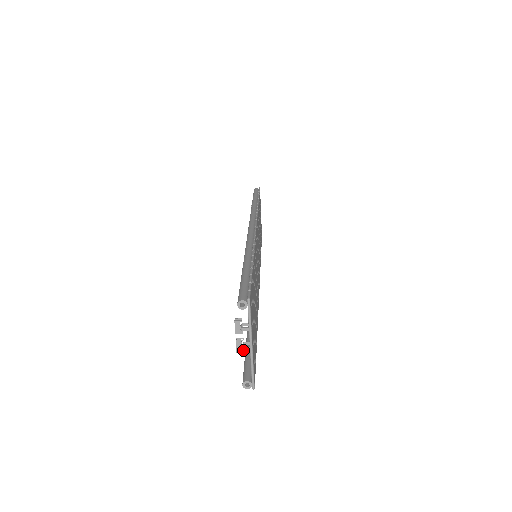
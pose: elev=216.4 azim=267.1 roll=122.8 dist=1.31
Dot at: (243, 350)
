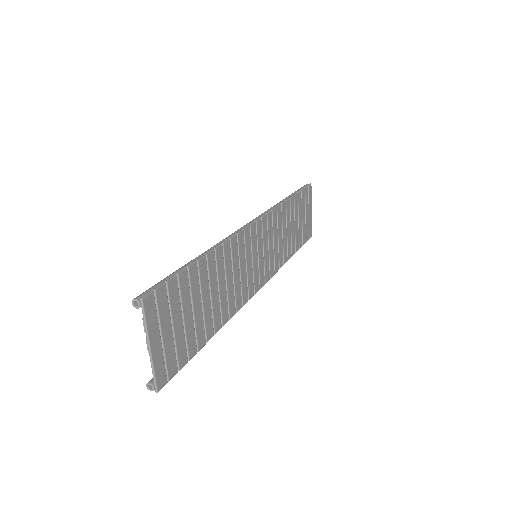
Dot at: occluded
